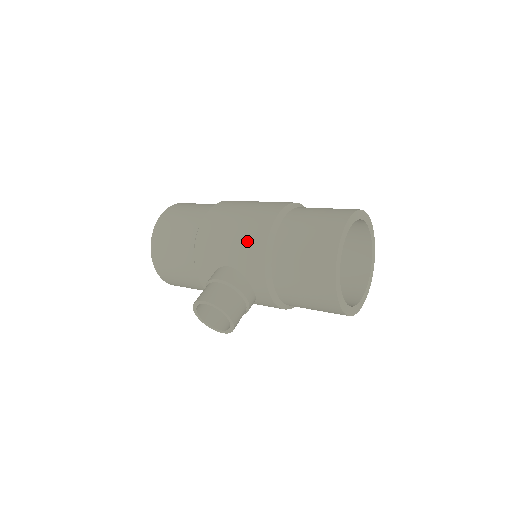
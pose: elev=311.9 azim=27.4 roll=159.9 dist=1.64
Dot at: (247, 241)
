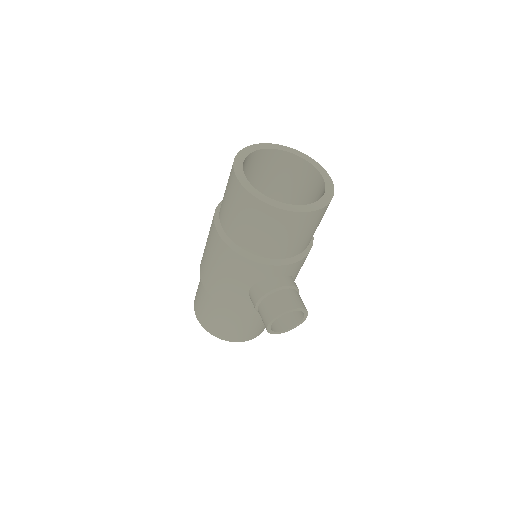
Dot at: (231, 267)
